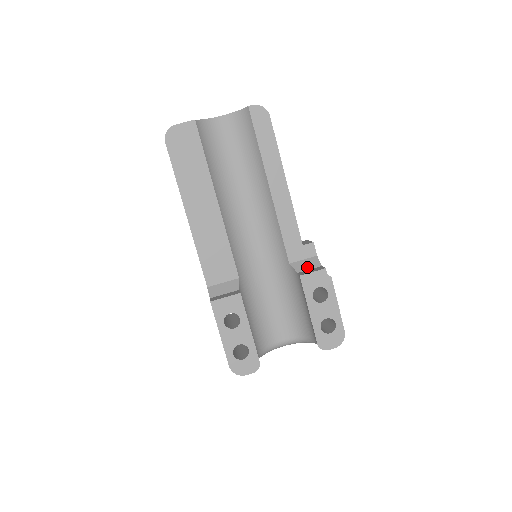
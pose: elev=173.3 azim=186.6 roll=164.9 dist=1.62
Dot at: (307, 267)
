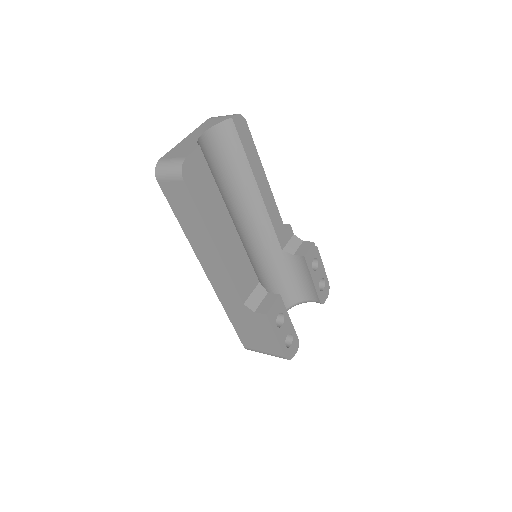
Dot at: (295, 247)
